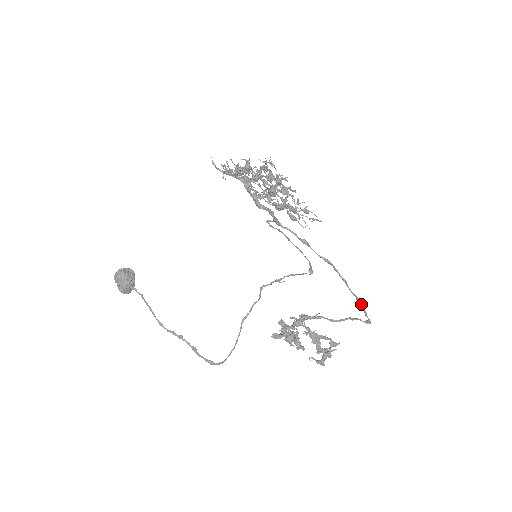
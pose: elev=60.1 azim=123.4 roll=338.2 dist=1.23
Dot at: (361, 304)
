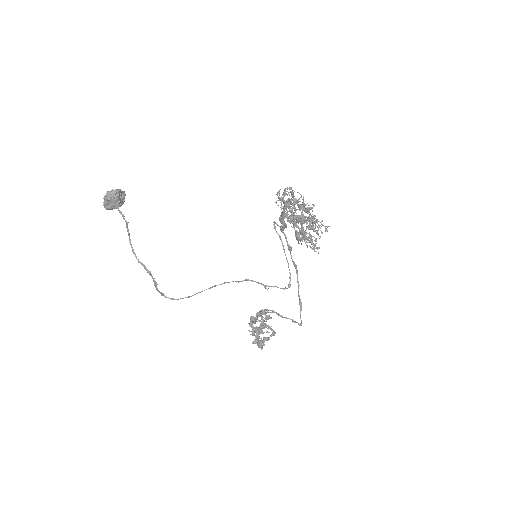
Dot at: (301, 307)
